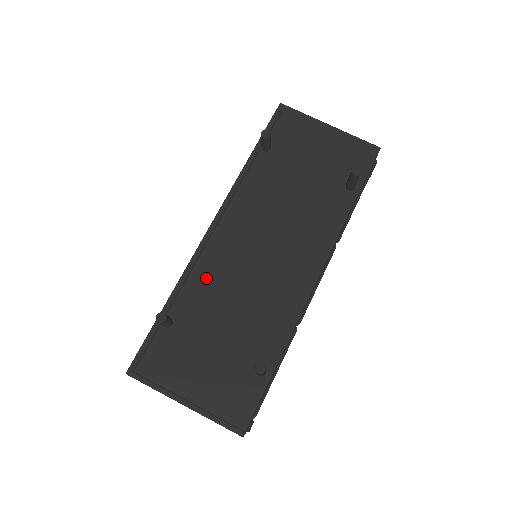
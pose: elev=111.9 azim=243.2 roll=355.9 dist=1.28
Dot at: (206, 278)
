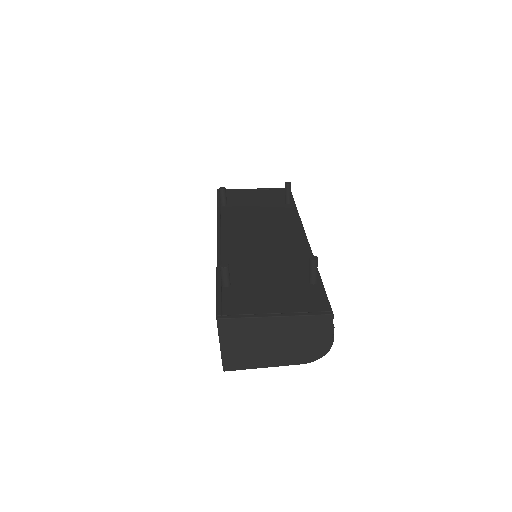
Dot at: (235, 259)
